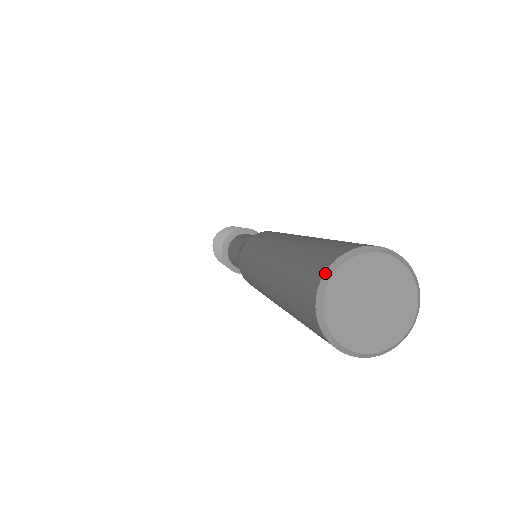
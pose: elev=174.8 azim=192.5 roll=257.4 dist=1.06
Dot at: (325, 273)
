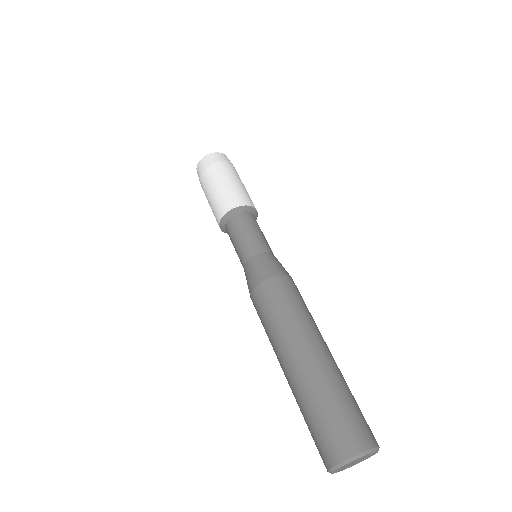
Dot at: (354, 457)
